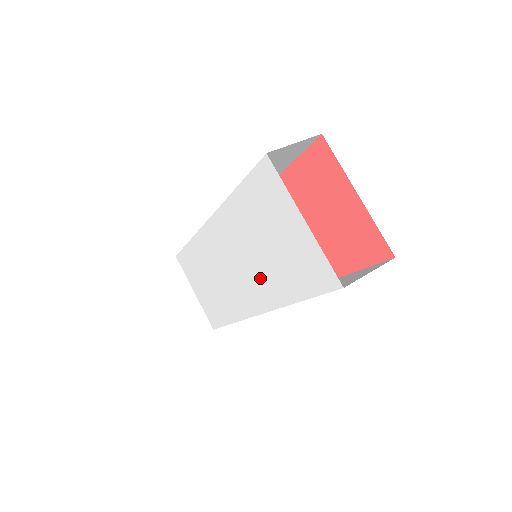
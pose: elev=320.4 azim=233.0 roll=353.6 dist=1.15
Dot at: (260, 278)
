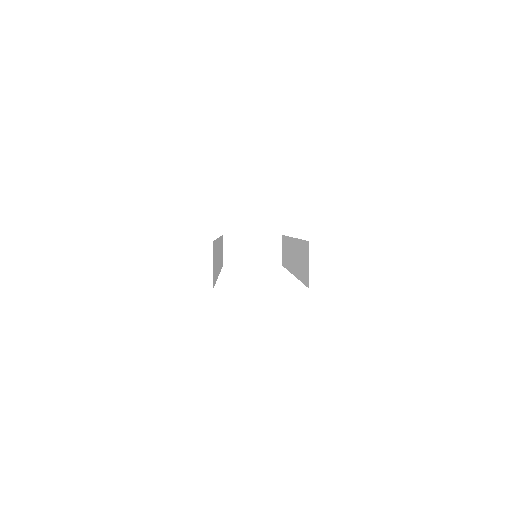
Dot at: occluded
